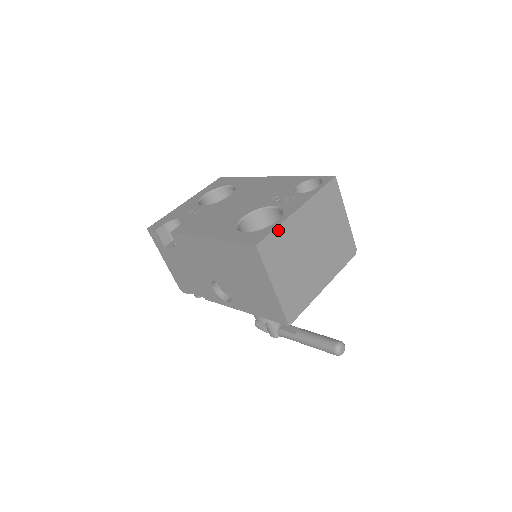
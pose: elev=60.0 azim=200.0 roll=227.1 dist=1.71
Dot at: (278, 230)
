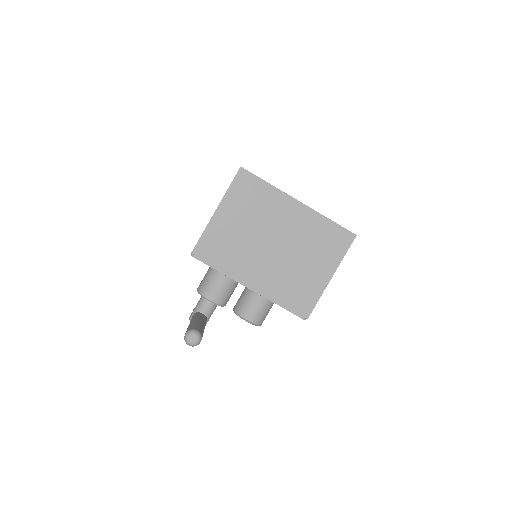
Dot at: (267, 186)
